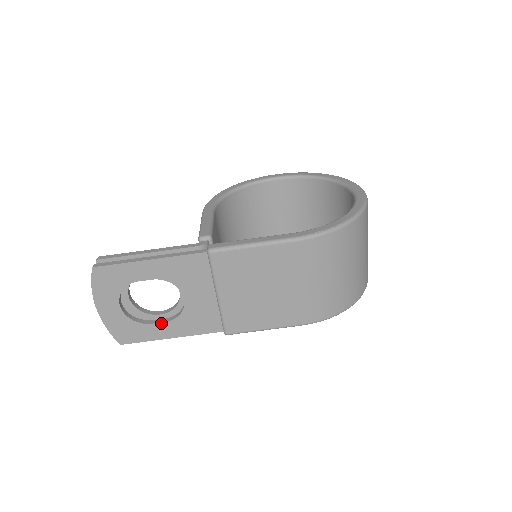
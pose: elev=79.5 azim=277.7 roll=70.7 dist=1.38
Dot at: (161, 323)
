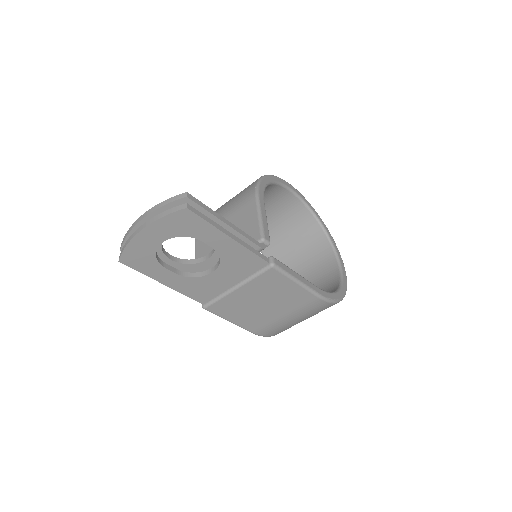
Dot at: (172, 272)
